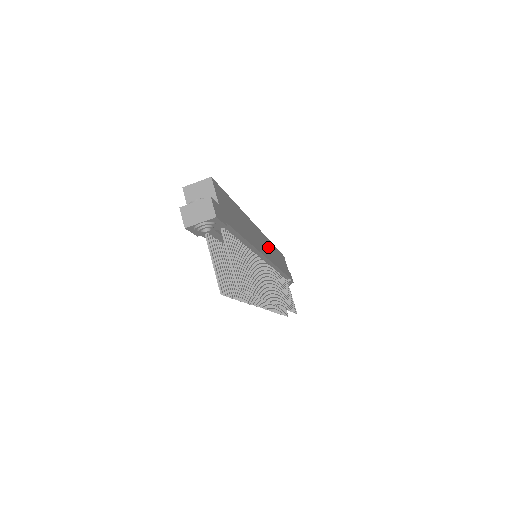
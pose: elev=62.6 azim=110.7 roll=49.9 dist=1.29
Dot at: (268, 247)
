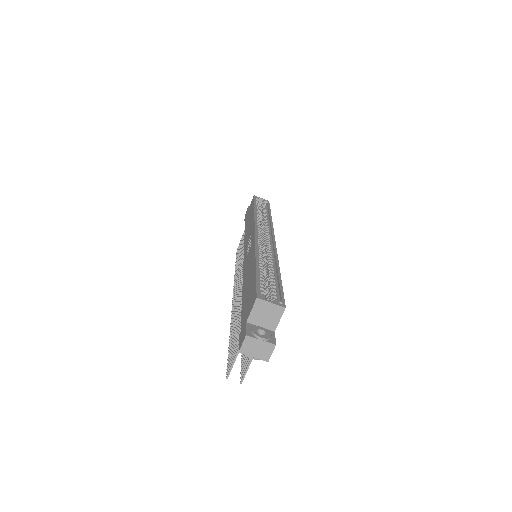
Dot at: occluded
